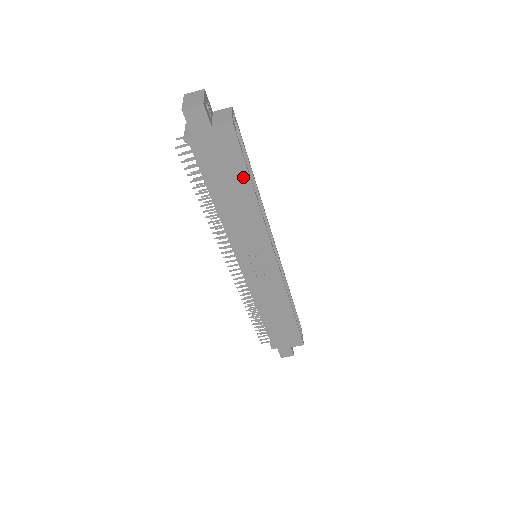
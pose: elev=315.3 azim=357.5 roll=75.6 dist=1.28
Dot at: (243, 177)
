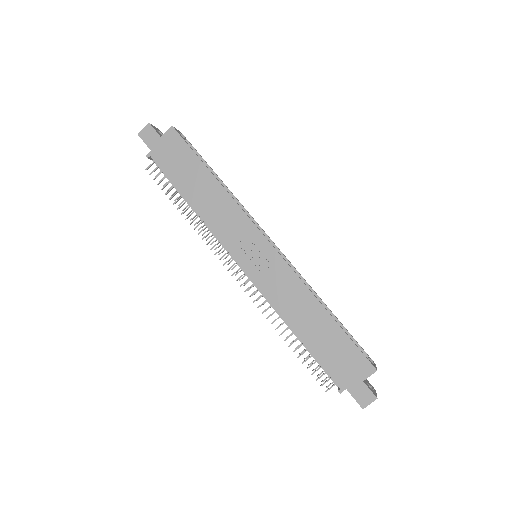
Dot at: (198, 166)
